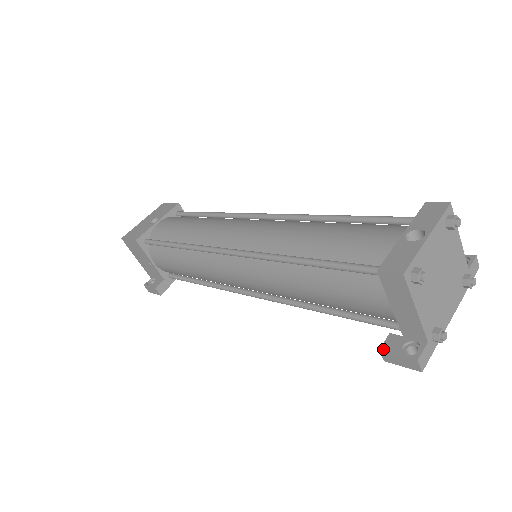
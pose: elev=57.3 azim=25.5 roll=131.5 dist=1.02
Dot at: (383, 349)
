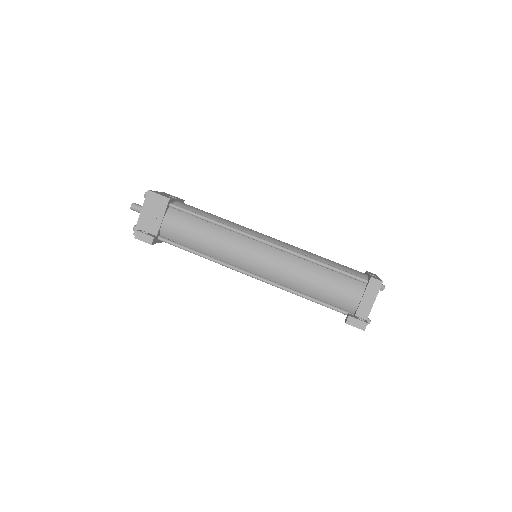
Dot at: (350, 316)
